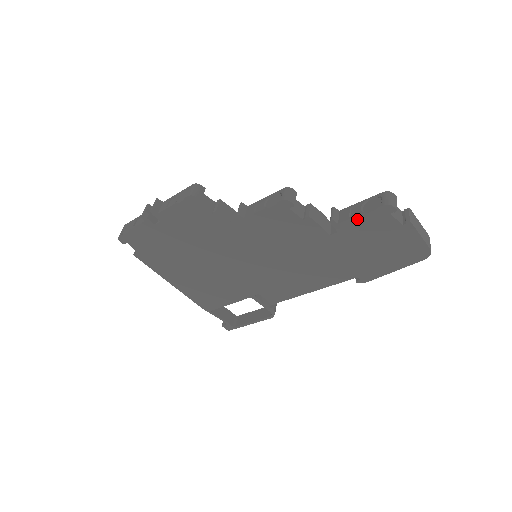
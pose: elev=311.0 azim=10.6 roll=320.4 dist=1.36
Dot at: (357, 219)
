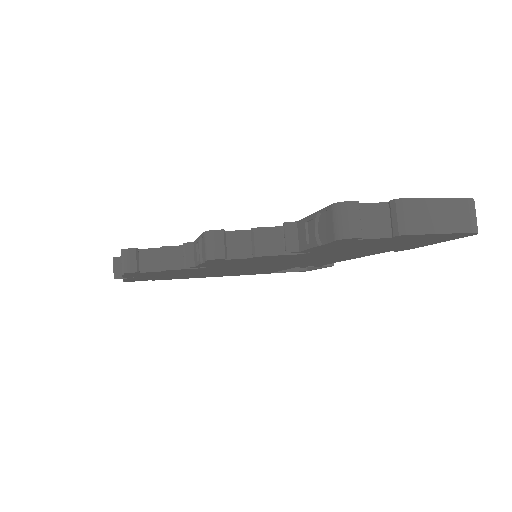
Dot at: (317, 247)
